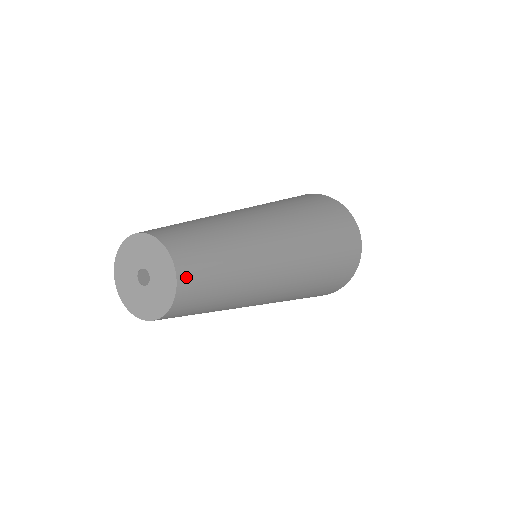
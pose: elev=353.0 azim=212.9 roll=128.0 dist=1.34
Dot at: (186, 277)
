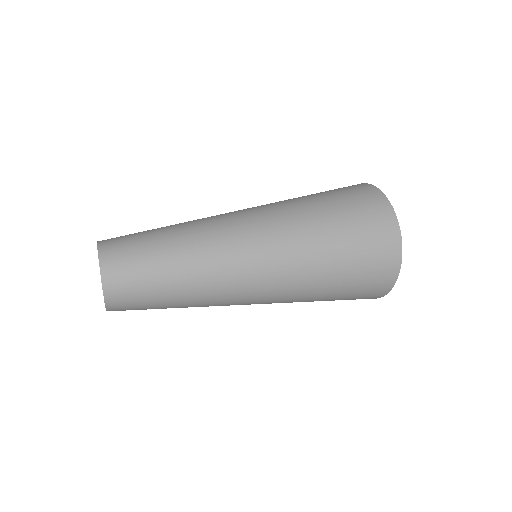
Dot at: (109, 258)
